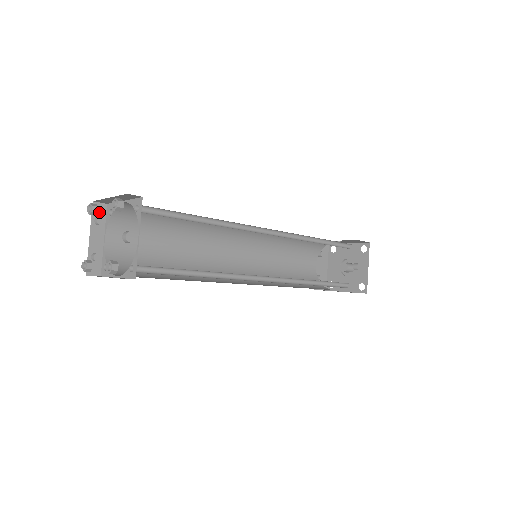
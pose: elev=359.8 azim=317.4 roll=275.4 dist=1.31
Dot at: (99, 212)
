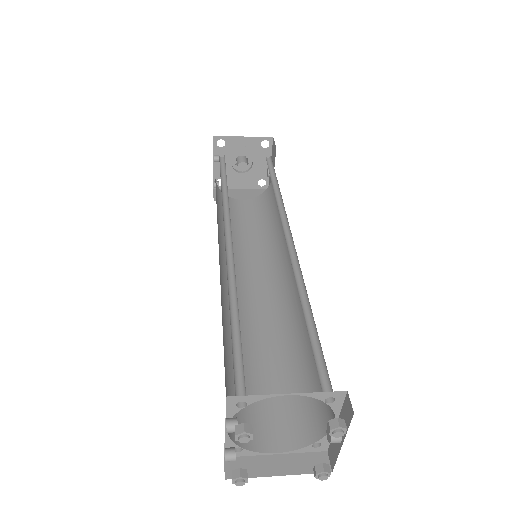
Dot at: occluded
